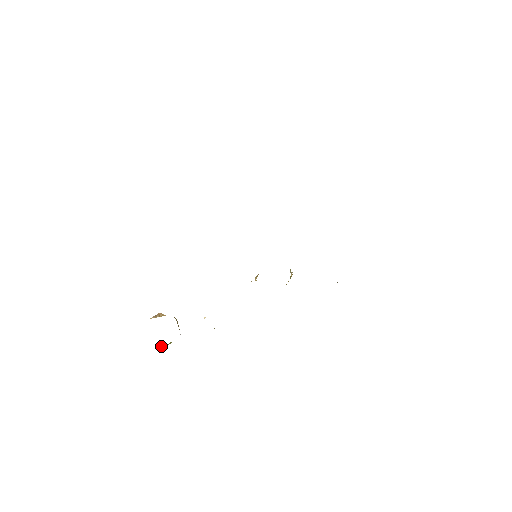
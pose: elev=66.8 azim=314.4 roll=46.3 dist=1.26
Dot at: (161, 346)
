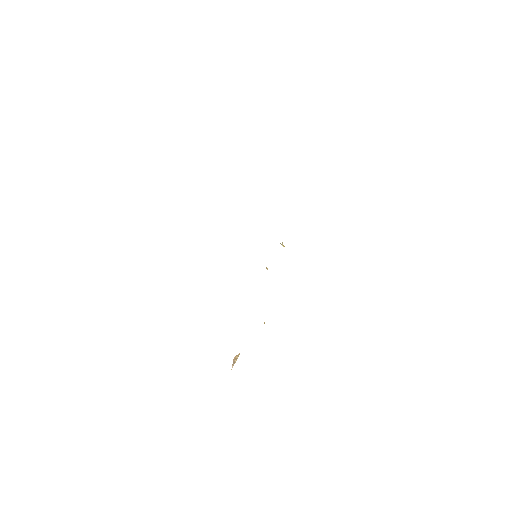
Dot at: occluded
